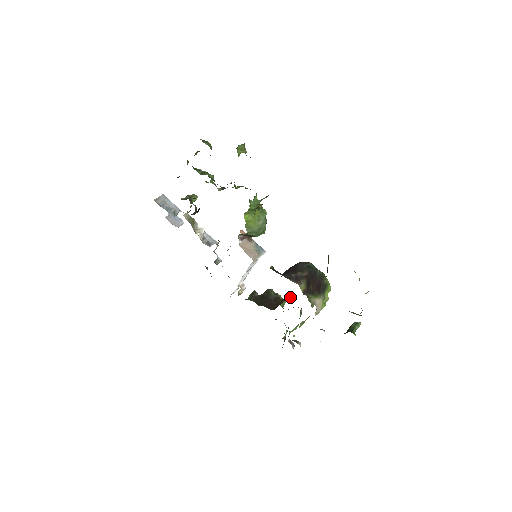
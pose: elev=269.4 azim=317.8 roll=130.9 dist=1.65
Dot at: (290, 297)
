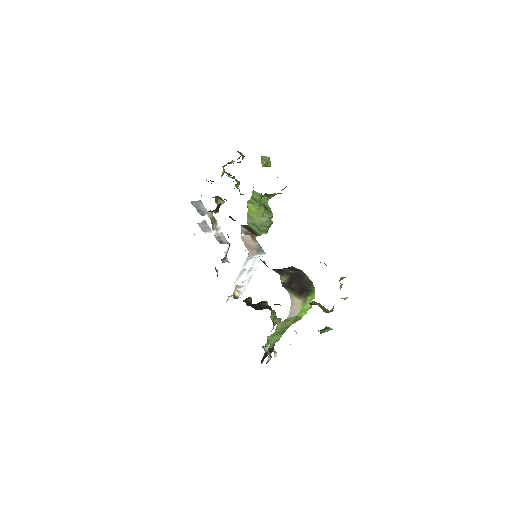
Dot at: (278, 304)
